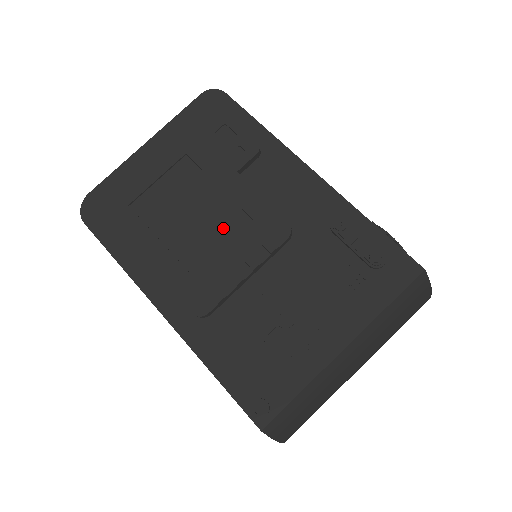
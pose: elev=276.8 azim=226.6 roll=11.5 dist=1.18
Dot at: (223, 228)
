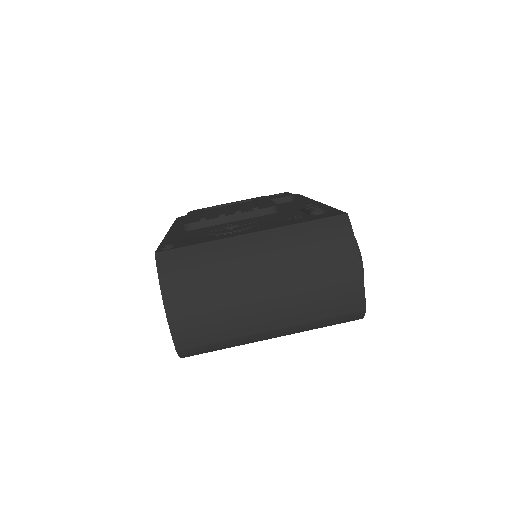
Dot at: occluded
